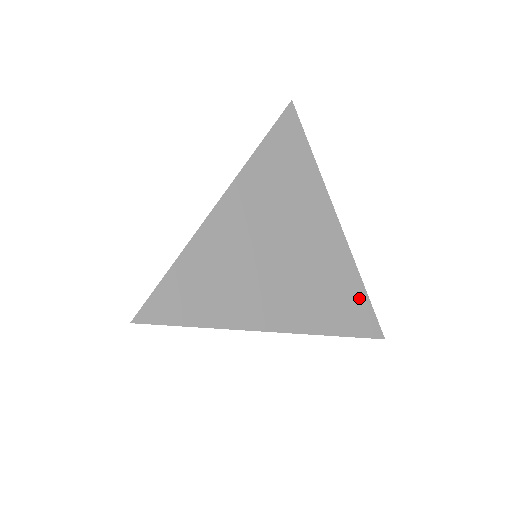
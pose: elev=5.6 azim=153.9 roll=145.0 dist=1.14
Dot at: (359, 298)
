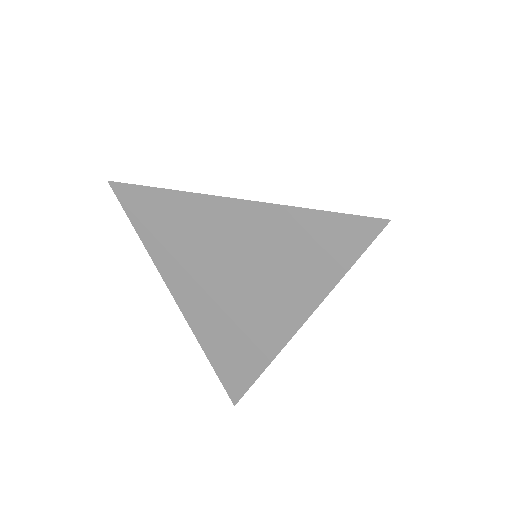
Dot at: (249, 371)
